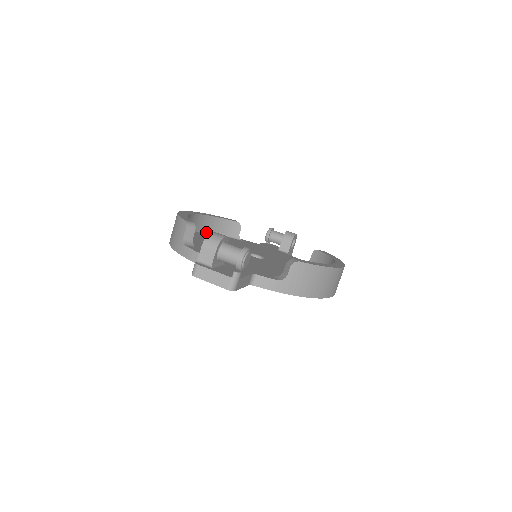
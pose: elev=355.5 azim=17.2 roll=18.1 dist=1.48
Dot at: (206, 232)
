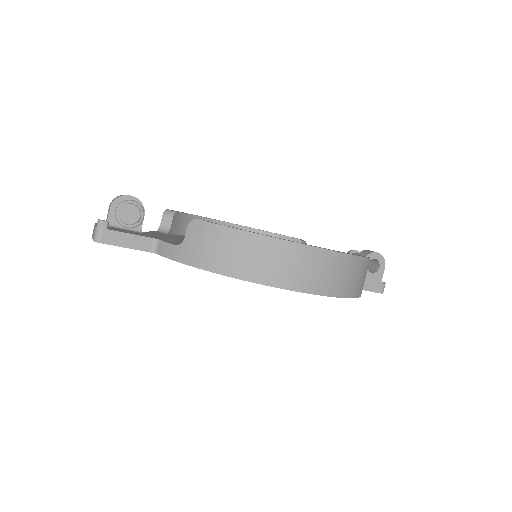
Dot at: occluded
